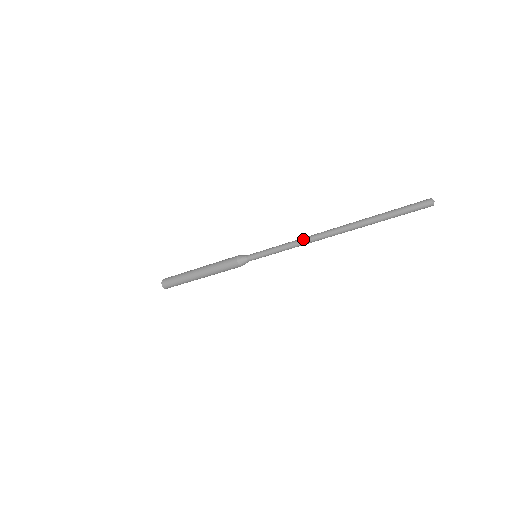
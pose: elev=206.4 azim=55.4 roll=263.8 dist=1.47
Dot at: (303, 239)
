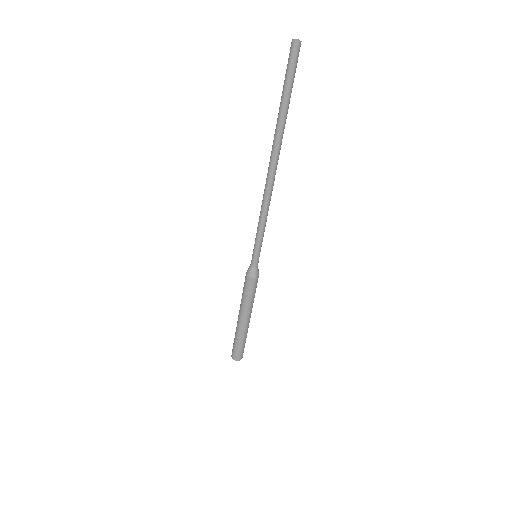
Dot at: (264, 200)
